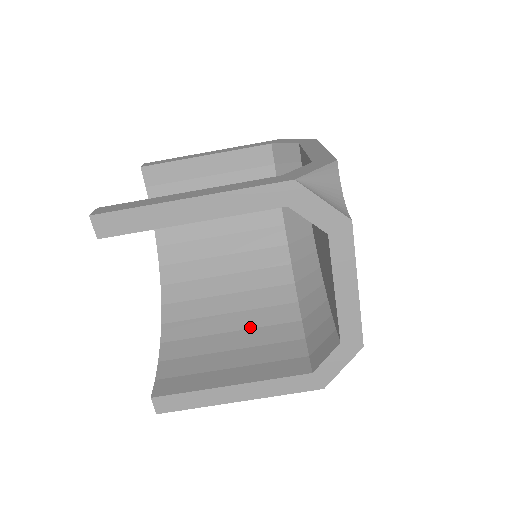
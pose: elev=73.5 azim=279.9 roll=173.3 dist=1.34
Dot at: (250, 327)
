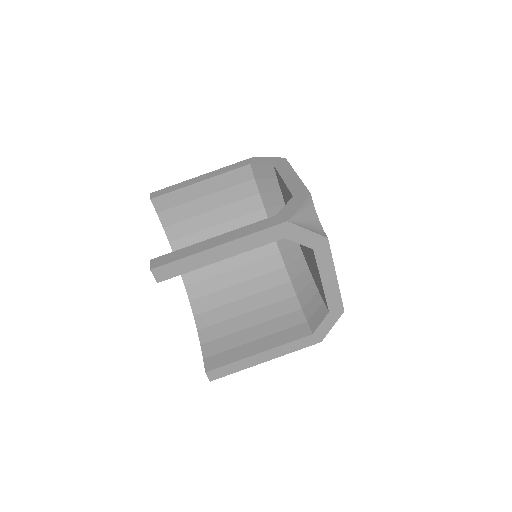
Dot at: (260, 307)
